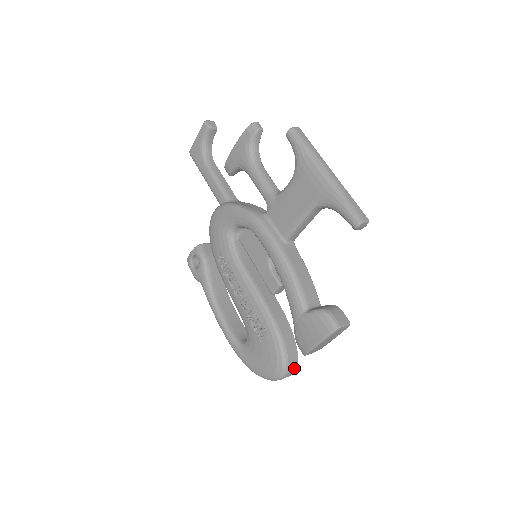
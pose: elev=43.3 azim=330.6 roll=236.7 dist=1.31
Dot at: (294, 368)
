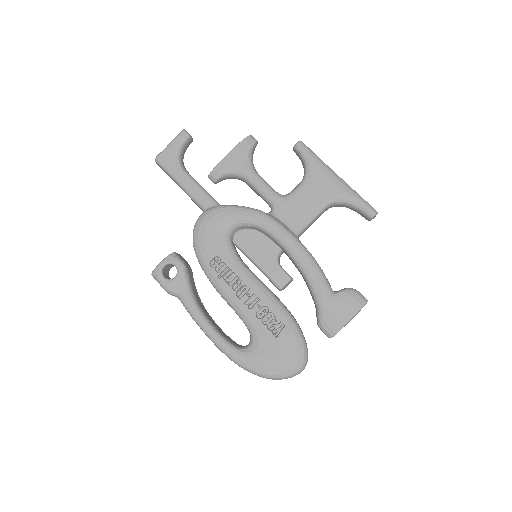
Dot at: occluded
